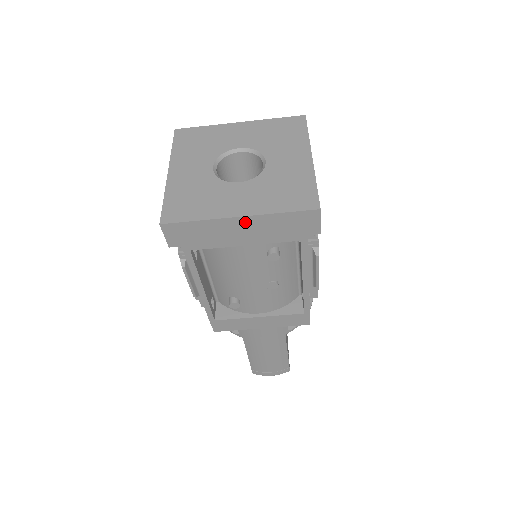
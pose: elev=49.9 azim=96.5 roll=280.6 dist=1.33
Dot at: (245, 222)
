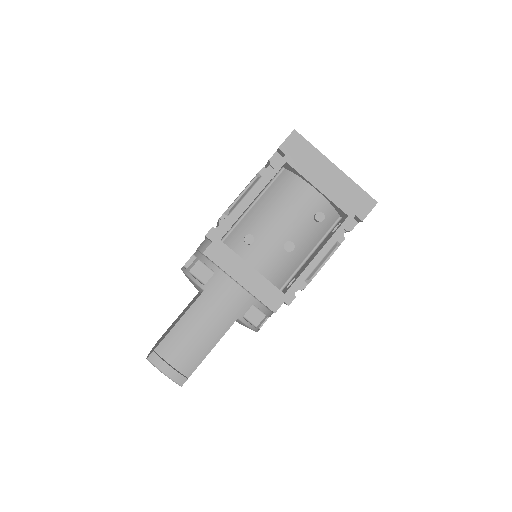
Dot at: (335, 173)
